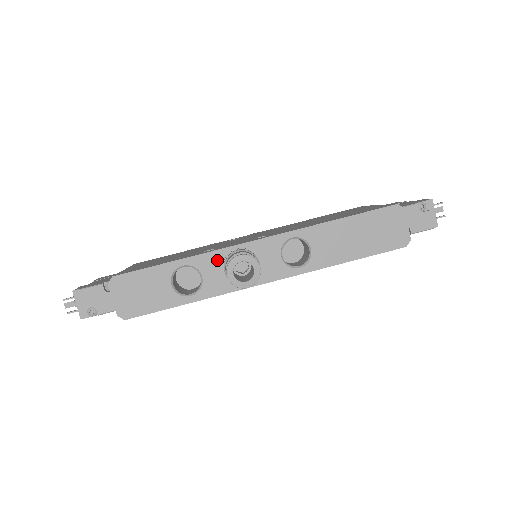
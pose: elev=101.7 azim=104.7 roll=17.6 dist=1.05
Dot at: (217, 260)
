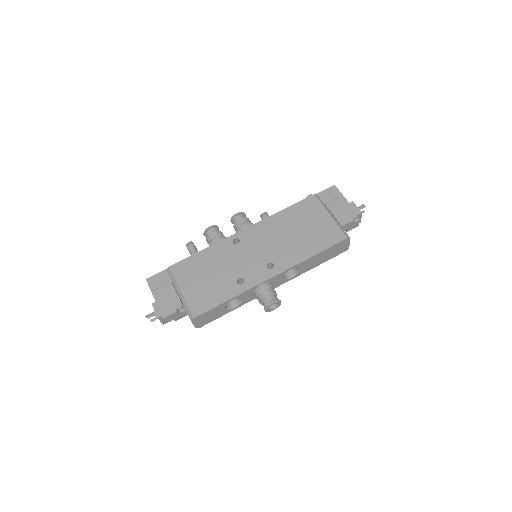
Dot at: (250, 292)
